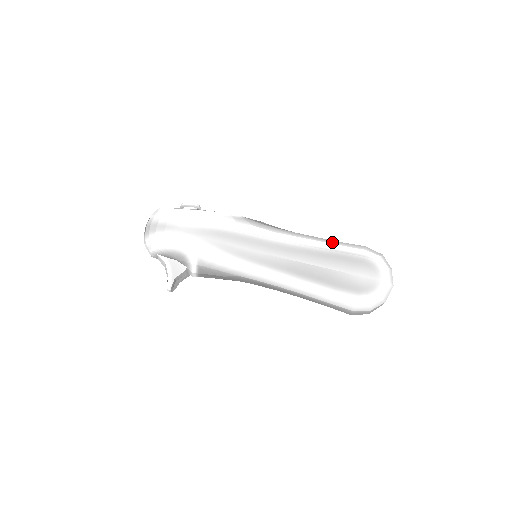
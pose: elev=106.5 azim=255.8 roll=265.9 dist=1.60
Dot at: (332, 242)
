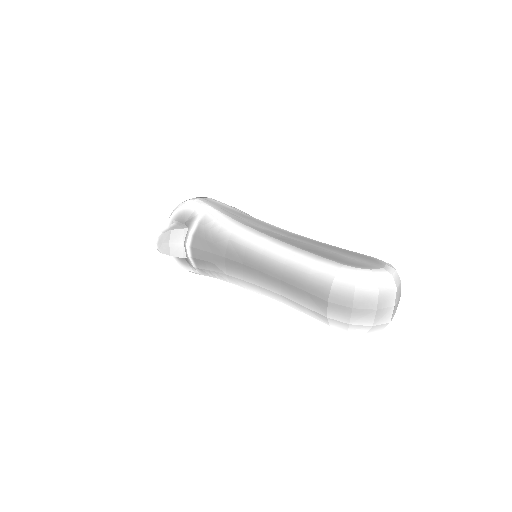
Dot at: occluded
